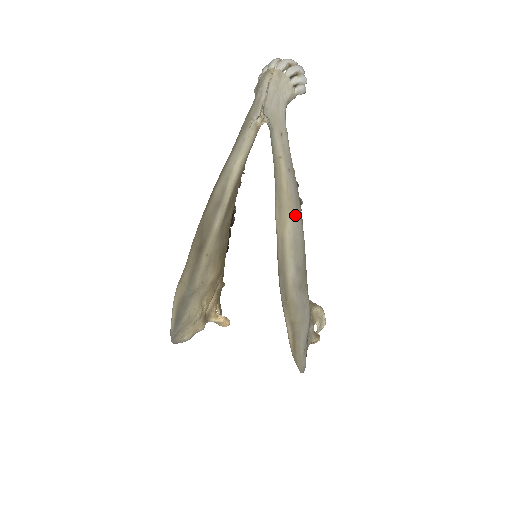
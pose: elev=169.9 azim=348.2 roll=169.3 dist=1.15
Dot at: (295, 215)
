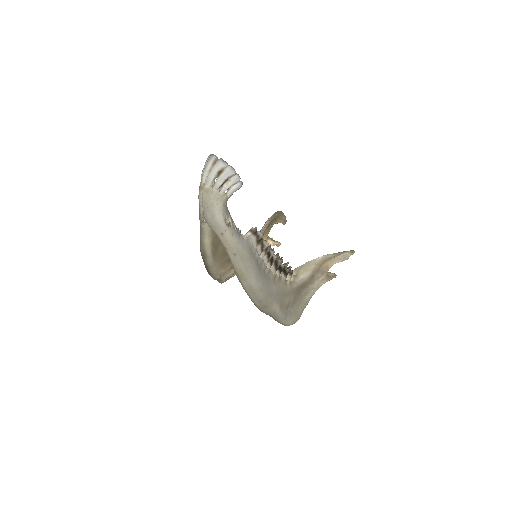
Dot at: (247, 279)
